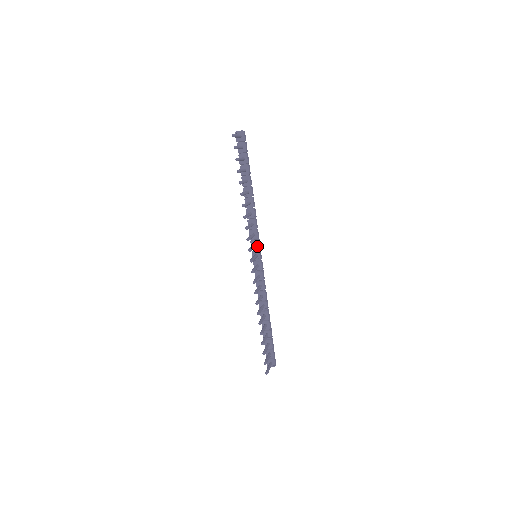
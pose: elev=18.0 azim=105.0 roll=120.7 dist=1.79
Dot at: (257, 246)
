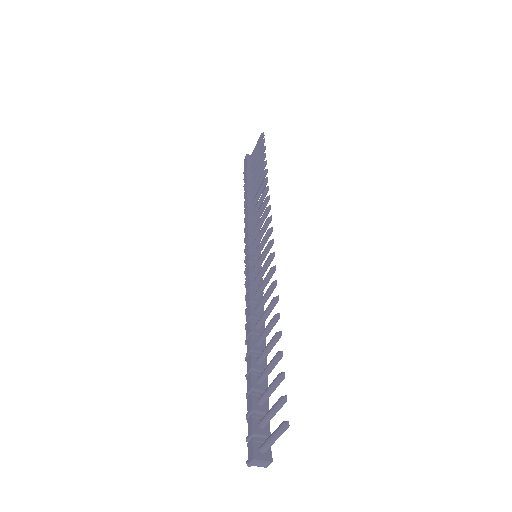
Dot at: occluded
